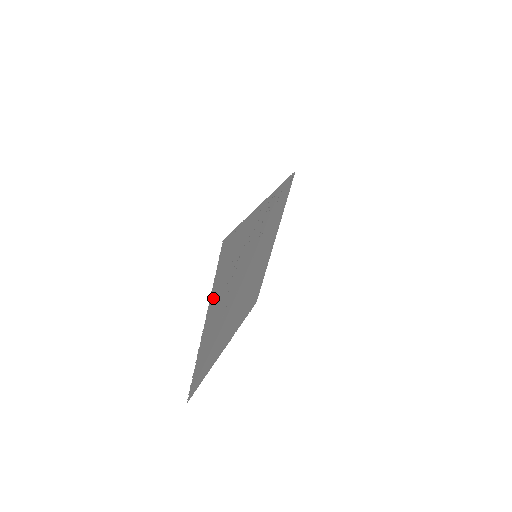
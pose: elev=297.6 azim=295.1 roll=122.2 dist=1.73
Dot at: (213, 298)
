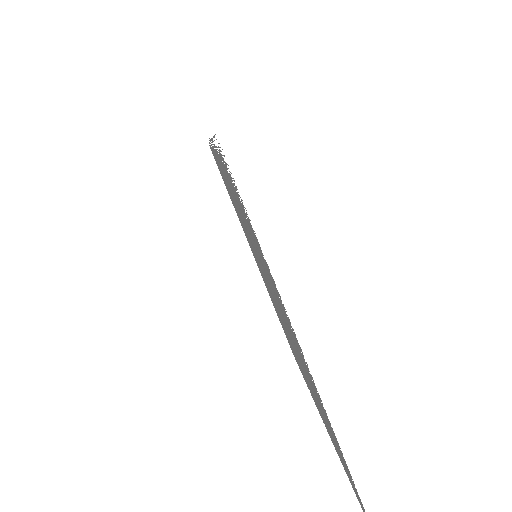
Dot at: occluded
